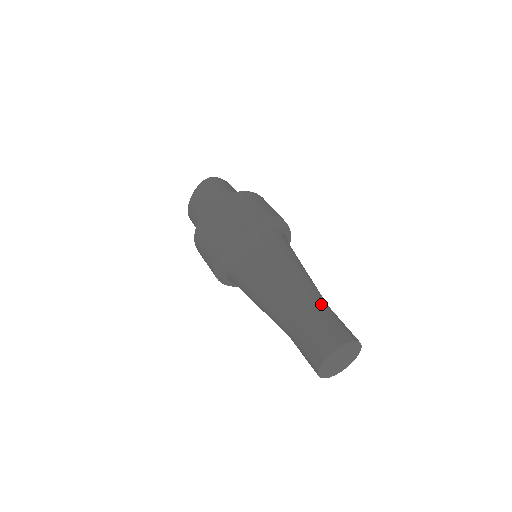
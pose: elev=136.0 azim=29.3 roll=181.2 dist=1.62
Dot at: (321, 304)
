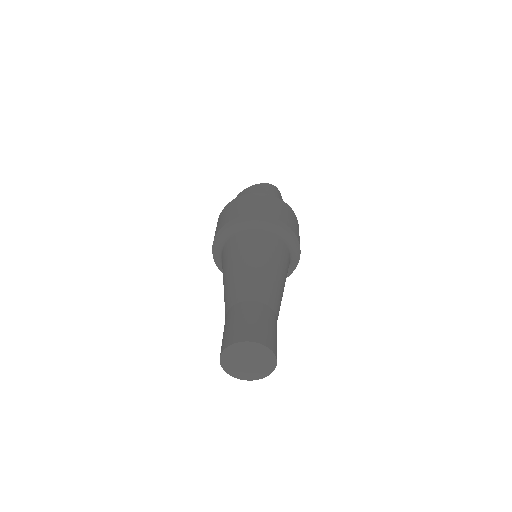
Dot at: (273, 311)
